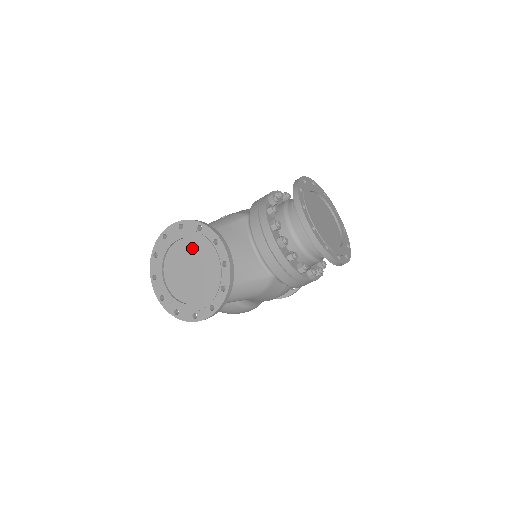
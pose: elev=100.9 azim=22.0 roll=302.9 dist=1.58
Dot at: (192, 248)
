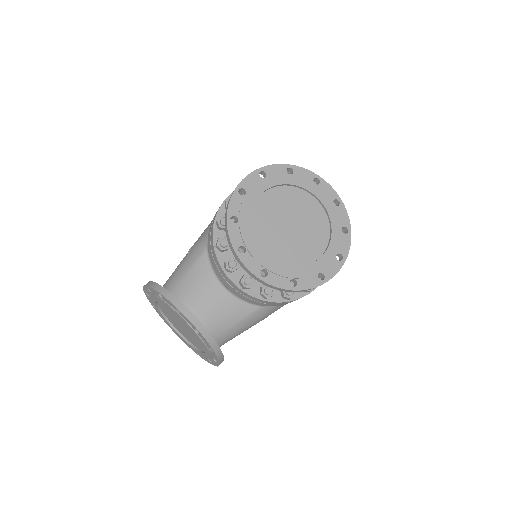
Dot at: (169, 309)
